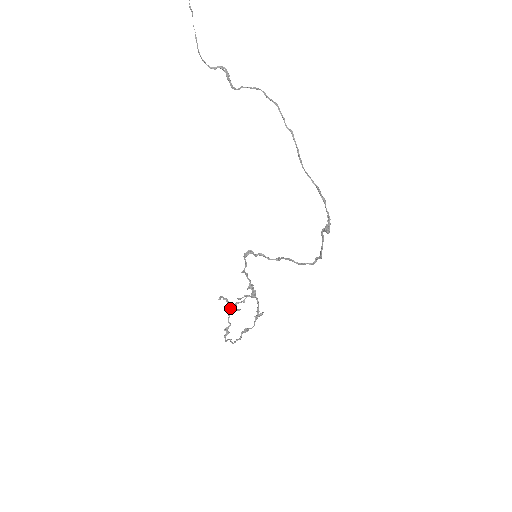
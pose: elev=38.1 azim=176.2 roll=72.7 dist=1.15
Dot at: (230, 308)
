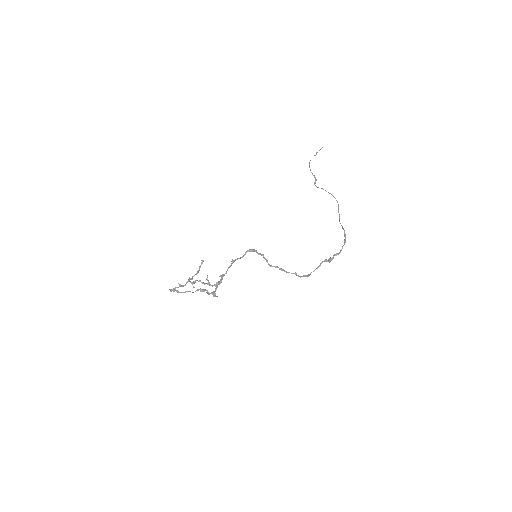
Dot at: (192, 278)
